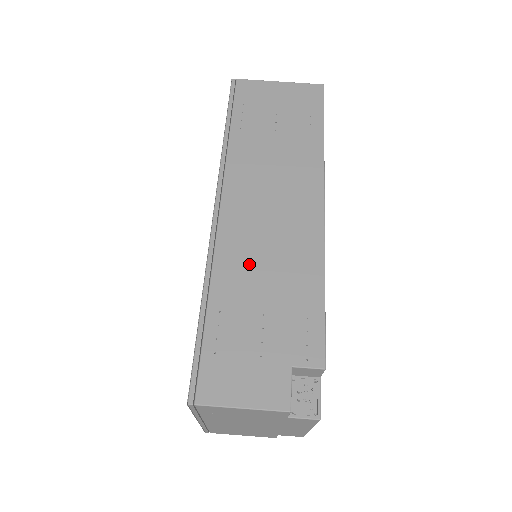
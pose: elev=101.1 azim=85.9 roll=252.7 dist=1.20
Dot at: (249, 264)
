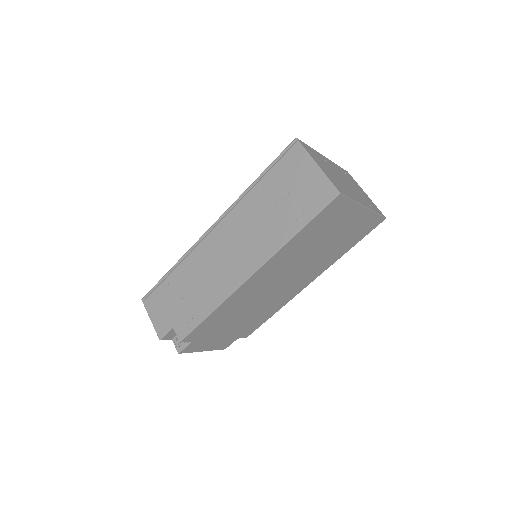
Dot at: (197, 271)
